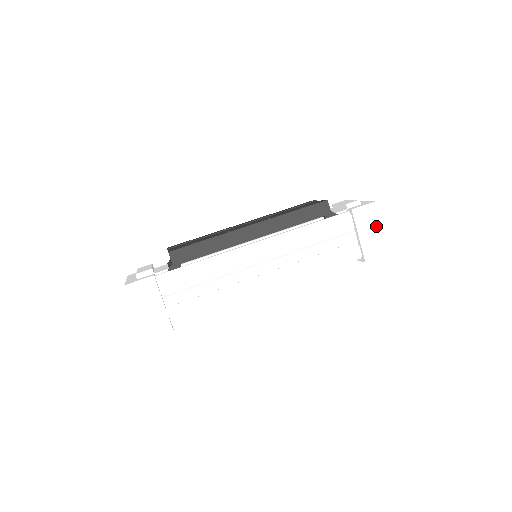
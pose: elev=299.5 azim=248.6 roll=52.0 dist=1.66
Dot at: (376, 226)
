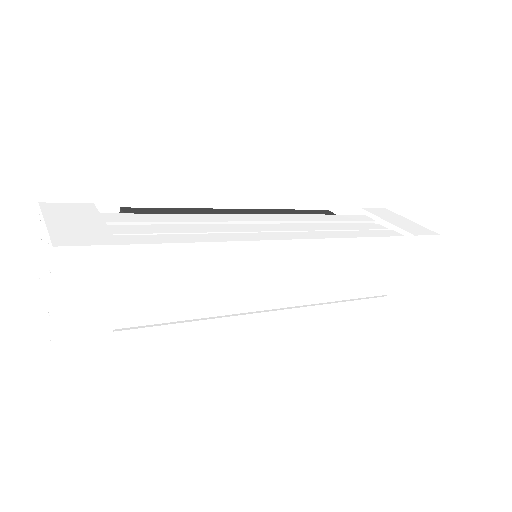
Dot at: (401, 219)
